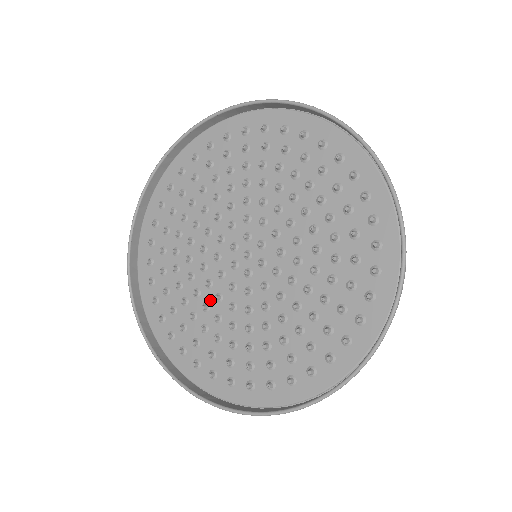
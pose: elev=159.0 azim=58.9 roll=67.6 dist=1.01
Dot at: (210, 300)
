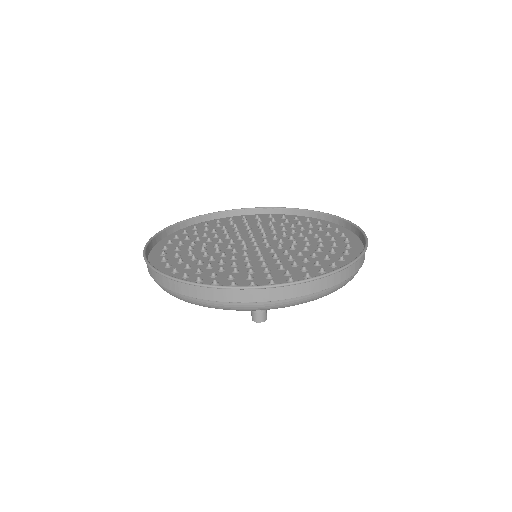
Dot at: (225, 260)
